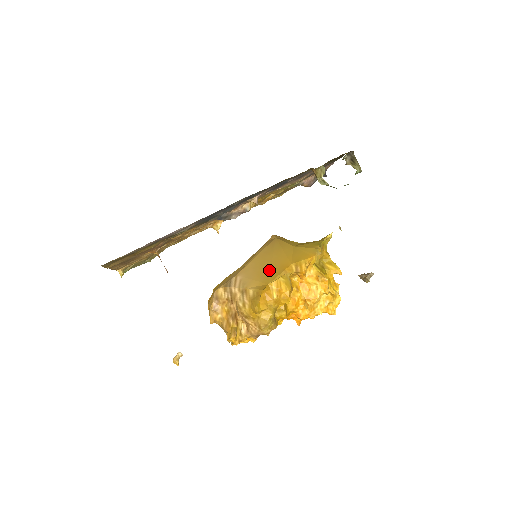
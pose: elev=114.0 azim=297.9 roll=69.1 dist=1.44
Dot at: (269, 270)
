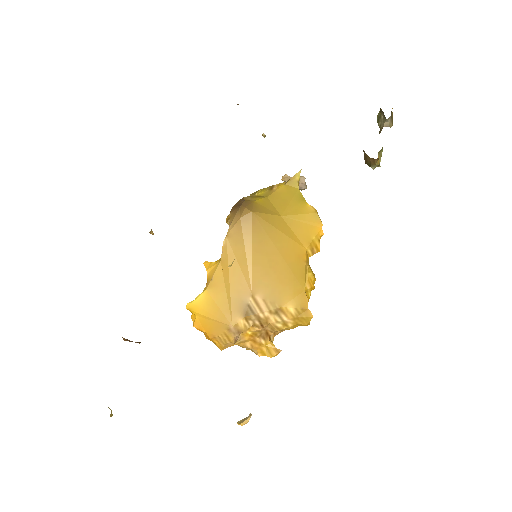
Dot at: (289, 270)
